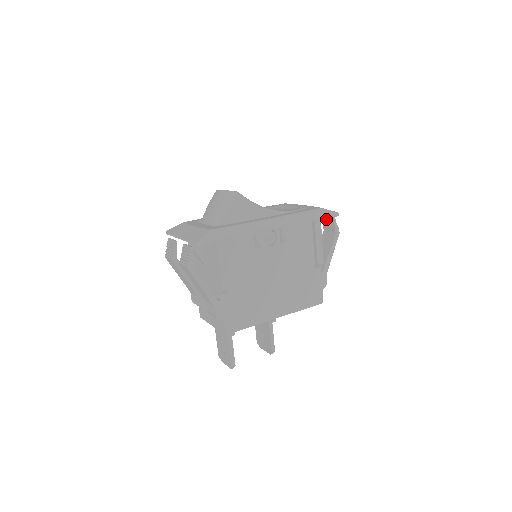
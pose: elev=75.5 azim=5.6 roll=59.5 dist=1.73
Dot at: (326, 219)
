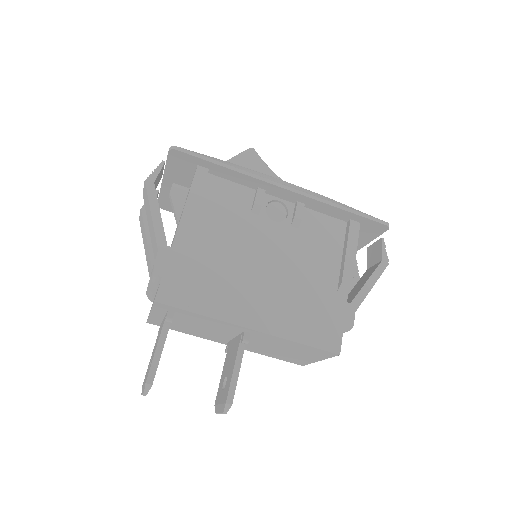
Dot at: (372, 248)
